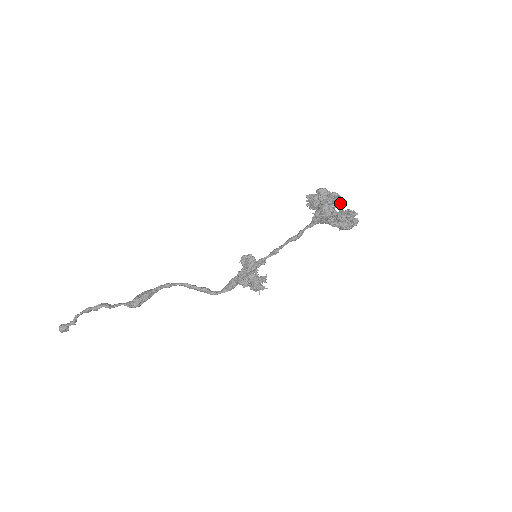
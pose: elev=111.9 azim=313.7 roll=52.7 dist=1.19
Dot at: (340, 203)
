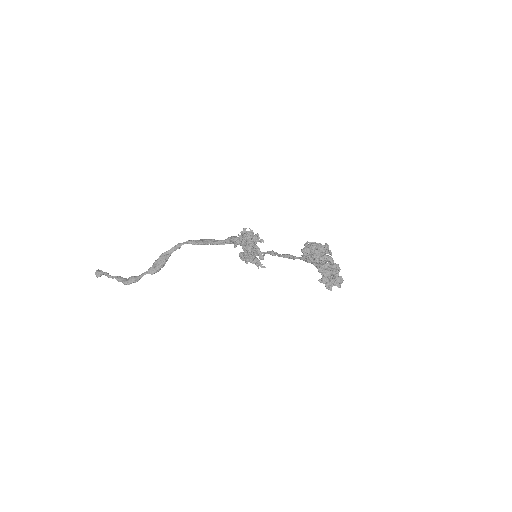
Dot at: (330, 264)
